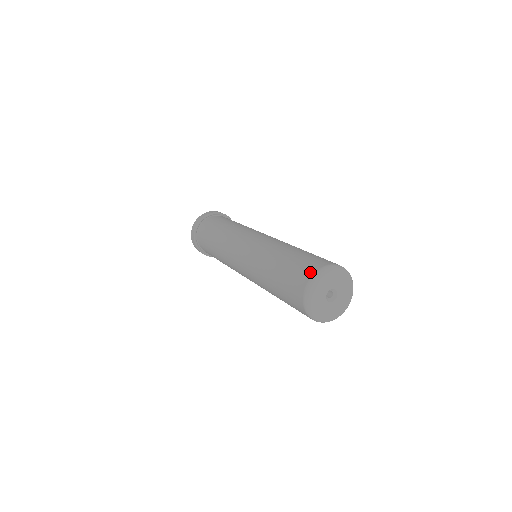
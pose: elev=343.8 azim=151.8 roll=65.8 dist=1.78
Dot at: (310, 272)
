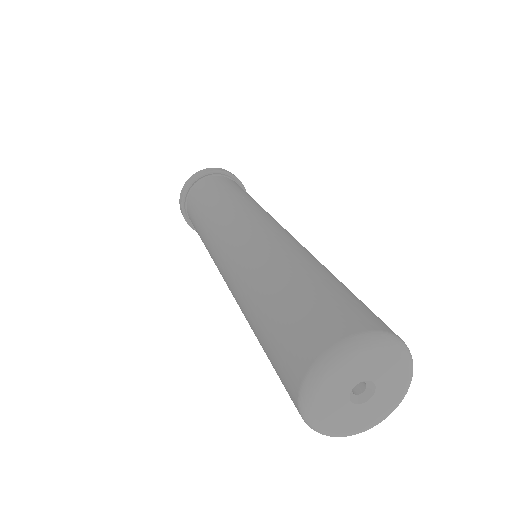
Dot at: (296, 376)
